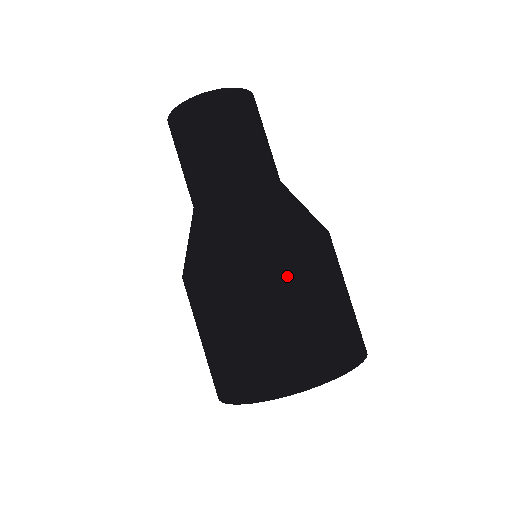
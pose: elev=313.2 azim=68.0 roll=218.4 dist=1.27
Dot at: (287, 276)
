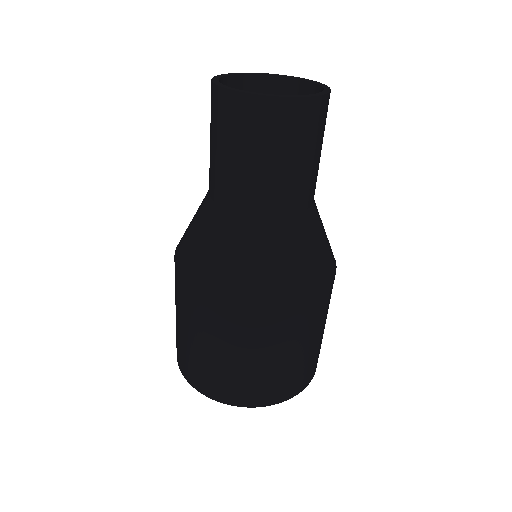
Dot at: occluded
